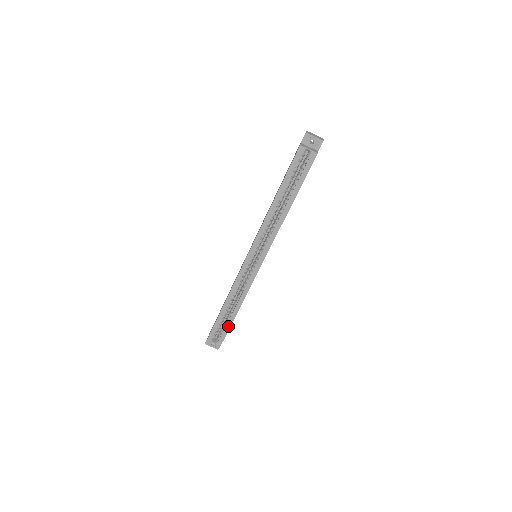
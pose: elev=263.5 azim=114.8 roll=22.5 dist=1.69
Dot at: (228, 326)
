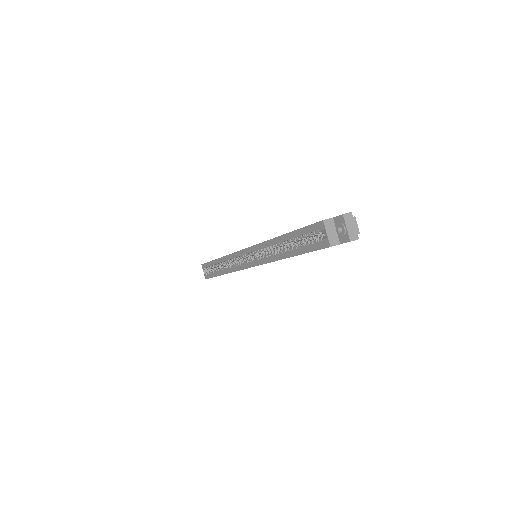
Dot at: (215, 274)
